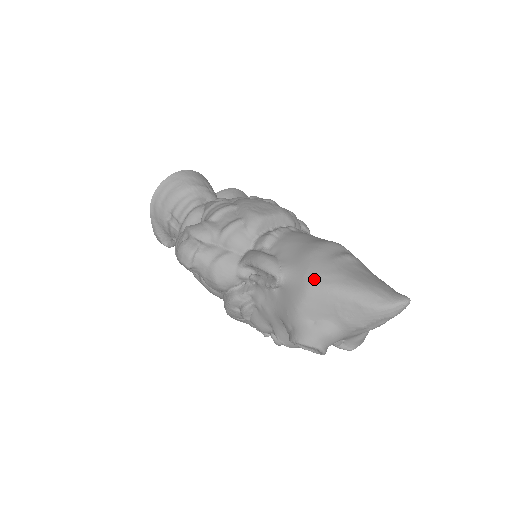
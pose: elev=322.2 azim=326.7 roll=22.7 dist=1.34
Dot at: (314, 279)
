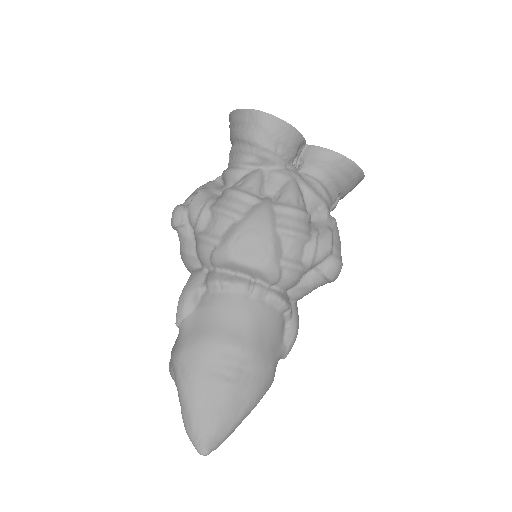
Dot at: (177, 361)
